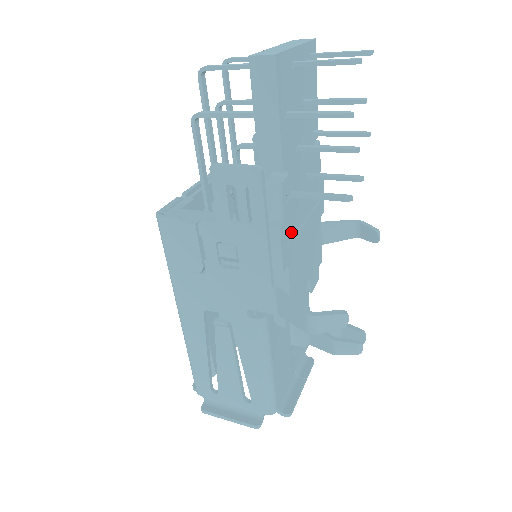
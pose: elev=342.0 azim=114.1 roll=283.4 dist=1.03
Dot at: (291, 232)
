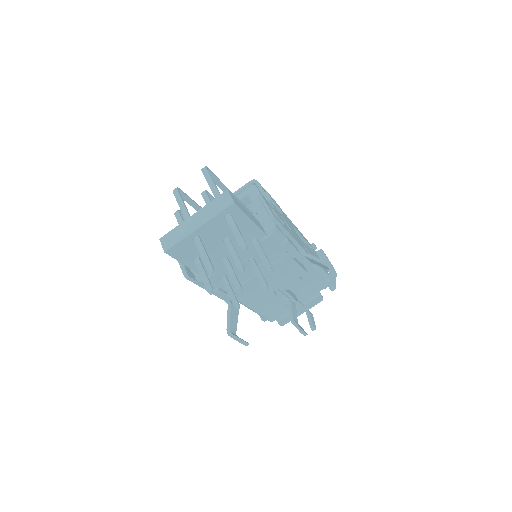
Dot at: occluded
